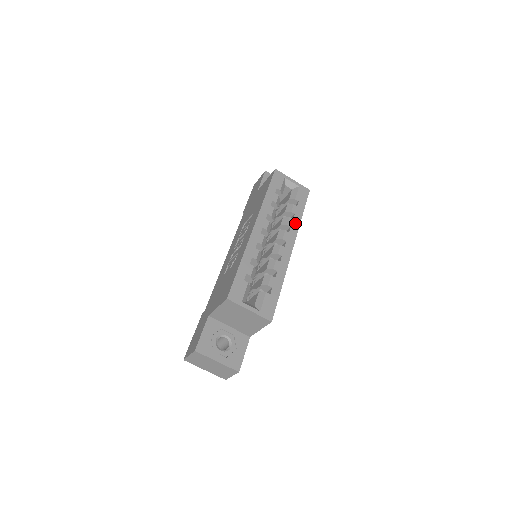
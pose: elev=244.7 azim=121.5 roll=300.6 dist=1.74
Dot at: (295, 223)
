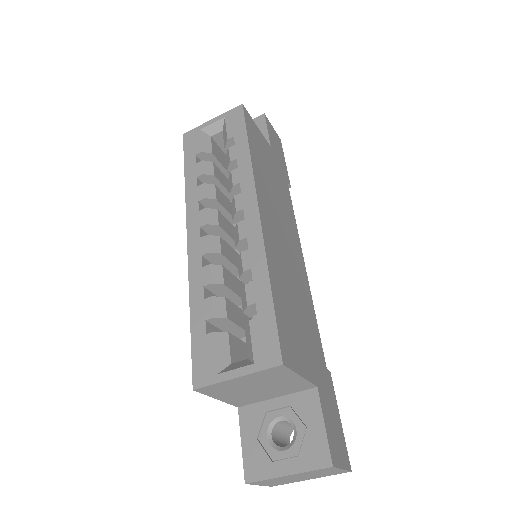
Dot at: (243, 170)
